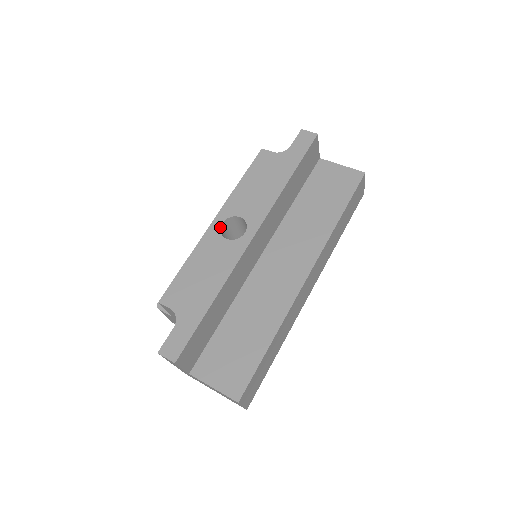
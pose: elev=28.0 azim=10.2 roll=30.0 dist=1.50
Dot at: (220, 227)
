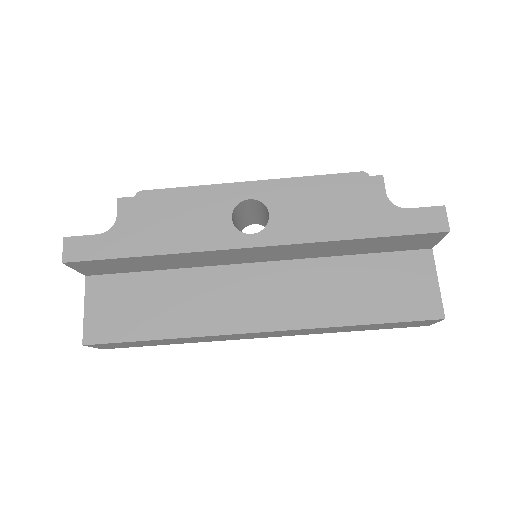
Dot at: (243, 200)
